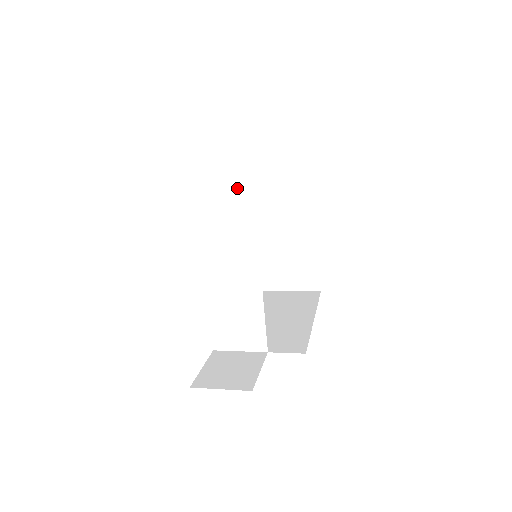
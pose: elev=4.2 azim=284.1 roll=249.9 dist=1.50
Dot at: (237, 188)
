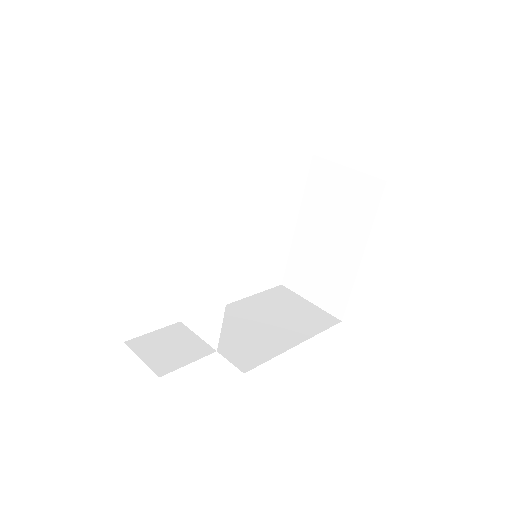
Dot at: (236, 182)
